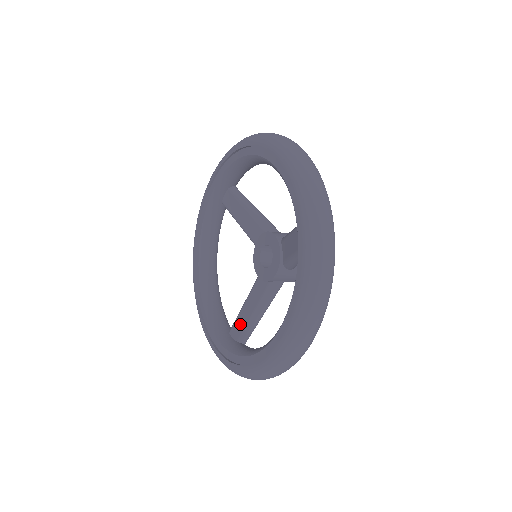
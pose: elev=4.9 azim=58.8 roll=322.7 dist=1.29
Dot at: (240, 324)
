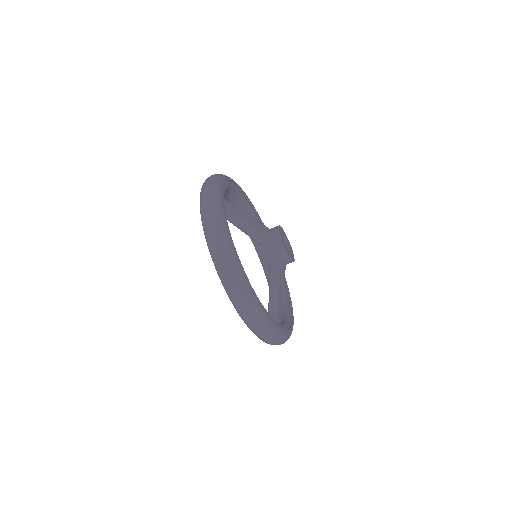
Dot at: occluded
